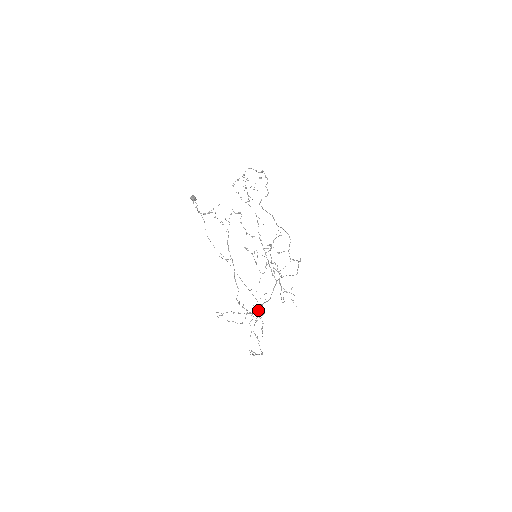
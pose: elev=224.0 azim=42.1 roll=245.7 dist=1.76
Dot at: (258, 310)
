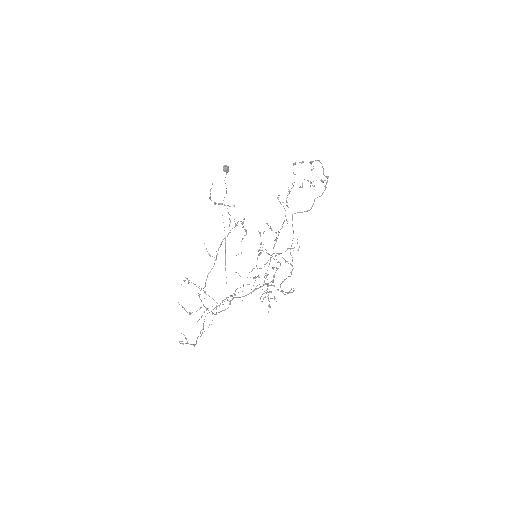
Dot at: (224, 301)
